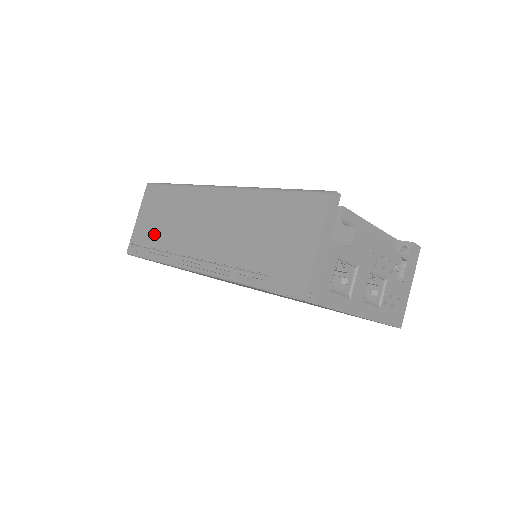
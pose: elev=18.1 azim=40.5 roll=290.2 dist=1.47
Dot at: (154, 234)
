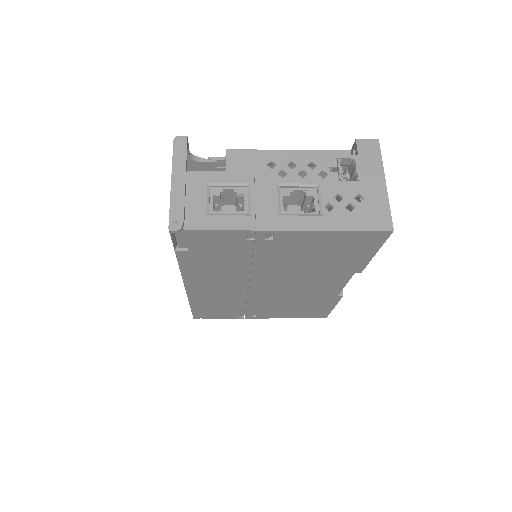
Dot at: occluded
